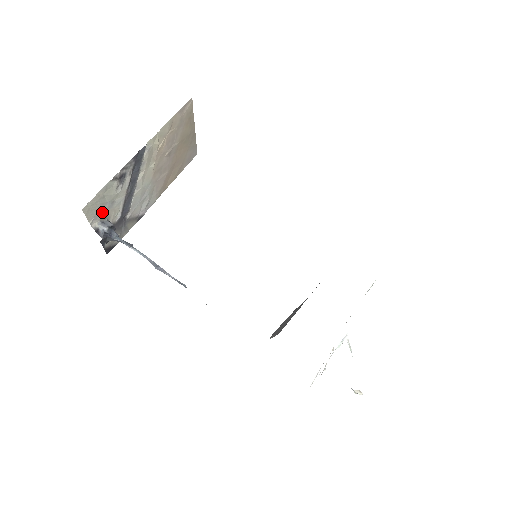
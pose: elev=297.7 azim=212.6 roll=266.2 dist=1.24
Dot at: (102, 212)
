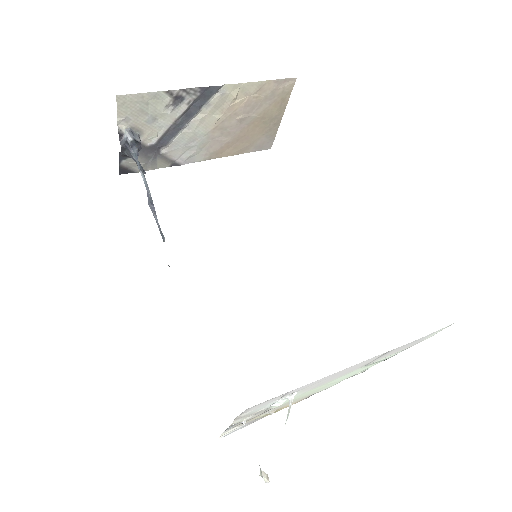
Dot at: (137, 120)
